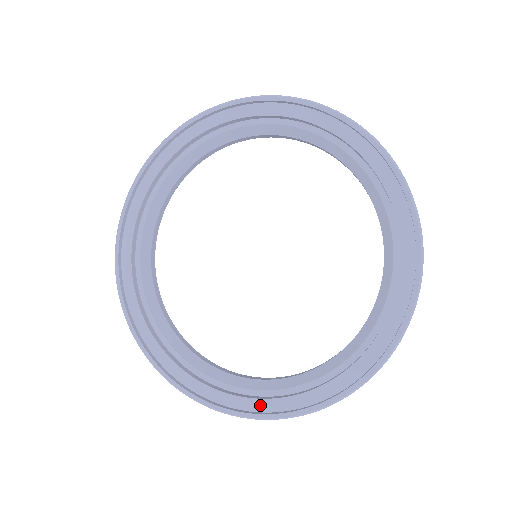
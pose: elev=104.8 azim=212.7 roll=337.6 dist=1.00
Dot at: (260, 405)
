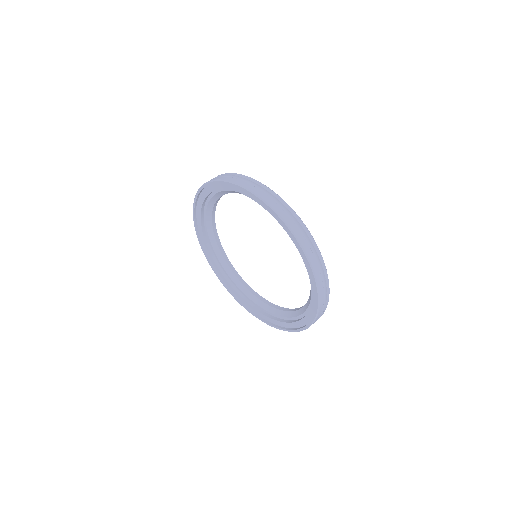
Dot at: (247, 305)
